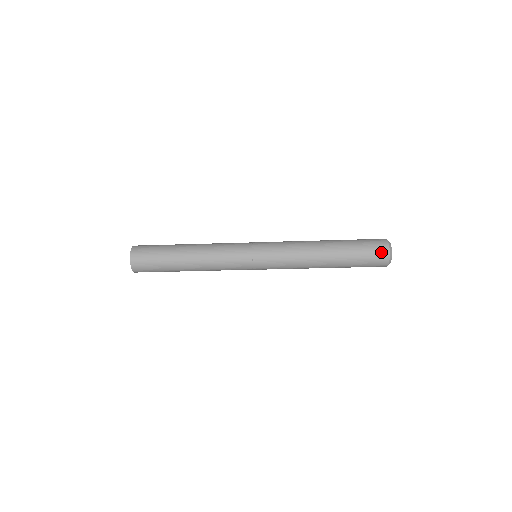
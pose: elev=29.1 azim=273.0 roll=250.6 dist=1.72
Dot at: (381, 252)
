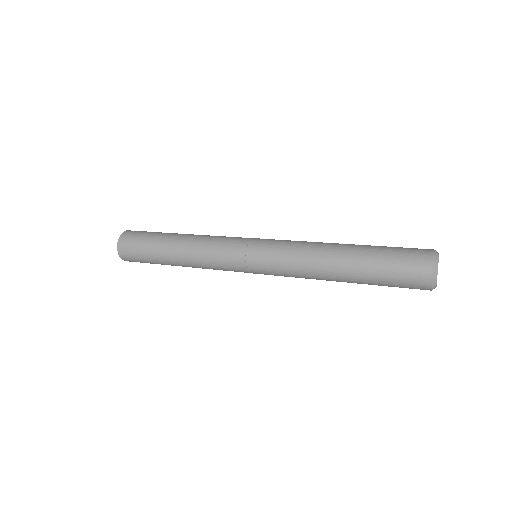
Dot at: occluded
